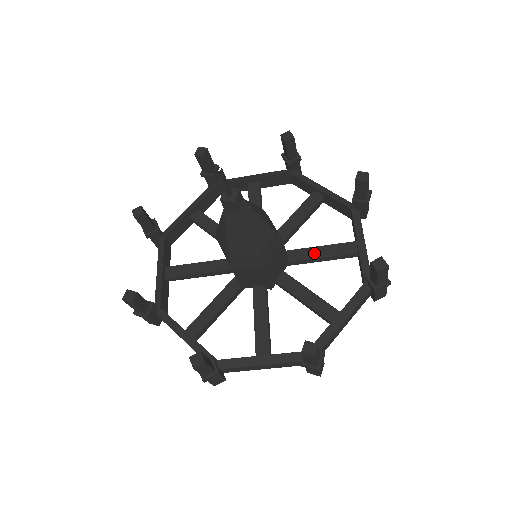
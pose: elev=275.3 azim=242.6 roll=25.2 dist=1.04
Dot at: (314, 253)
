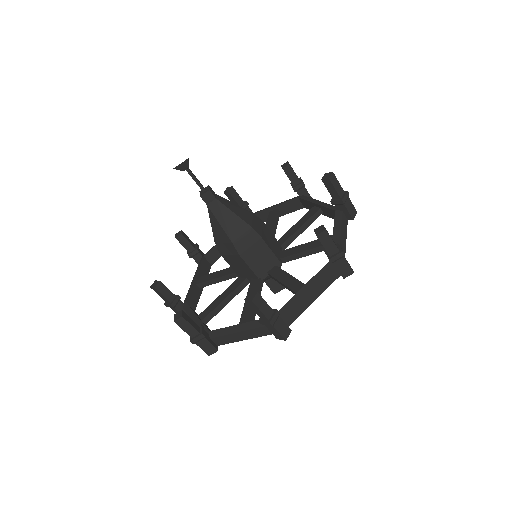
Dot at: (293, 230)
